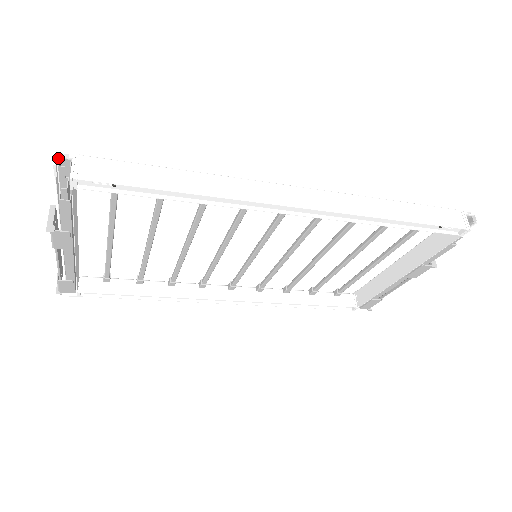
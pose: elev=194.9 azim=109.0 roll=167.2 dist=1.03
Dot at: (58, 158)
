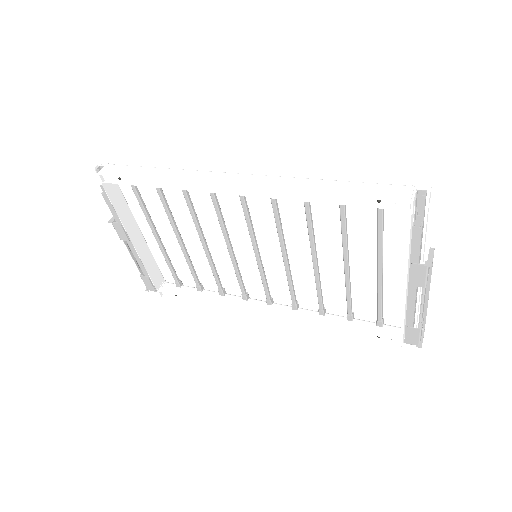
Dot at: (100, 167)
